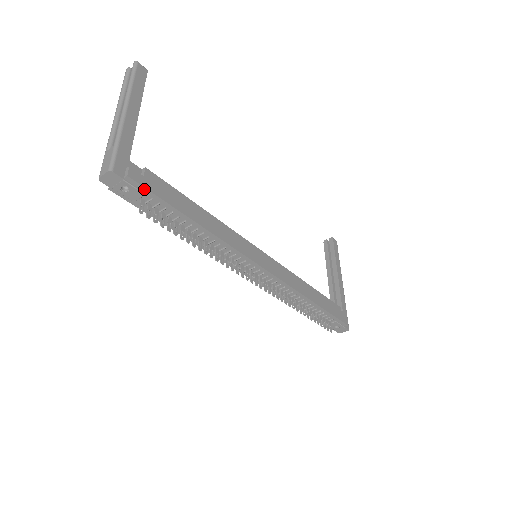
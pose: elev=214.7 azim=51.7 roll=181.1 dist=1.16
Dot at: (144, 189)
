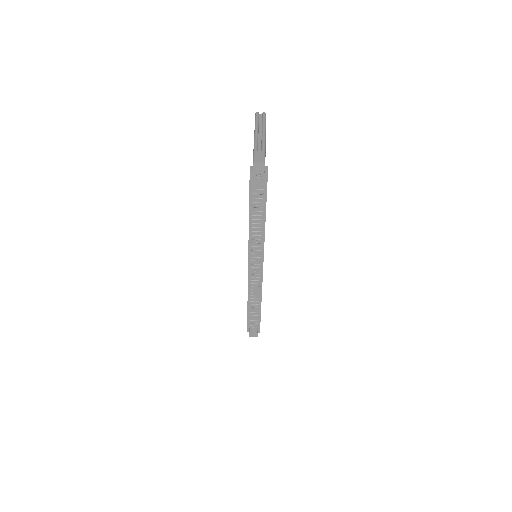
Dot at: (266, 182)
